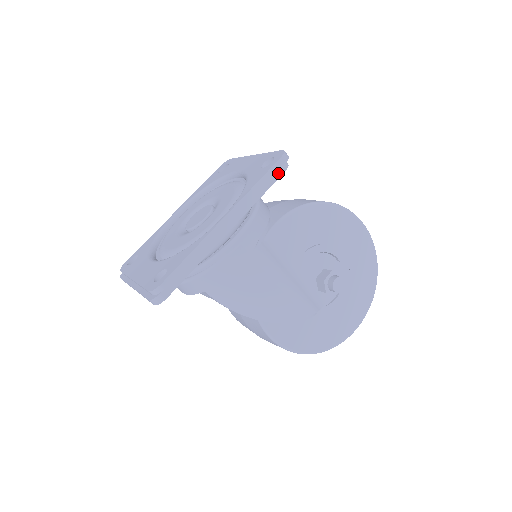
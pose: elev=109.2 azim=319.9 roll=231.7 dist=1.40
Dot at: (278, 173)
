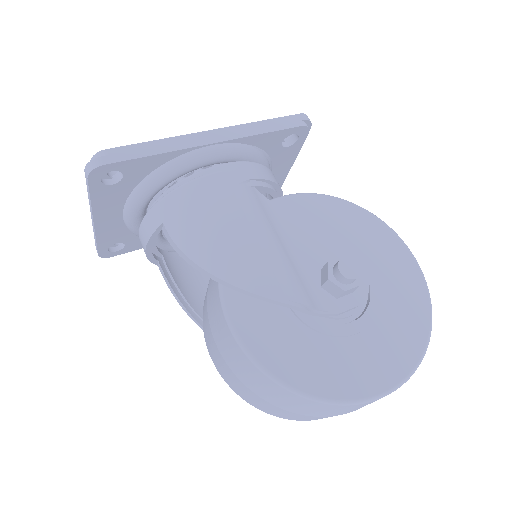
Dot at: (292, 124)
